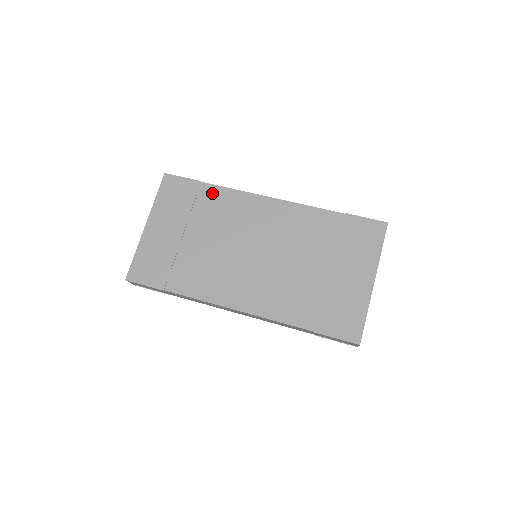
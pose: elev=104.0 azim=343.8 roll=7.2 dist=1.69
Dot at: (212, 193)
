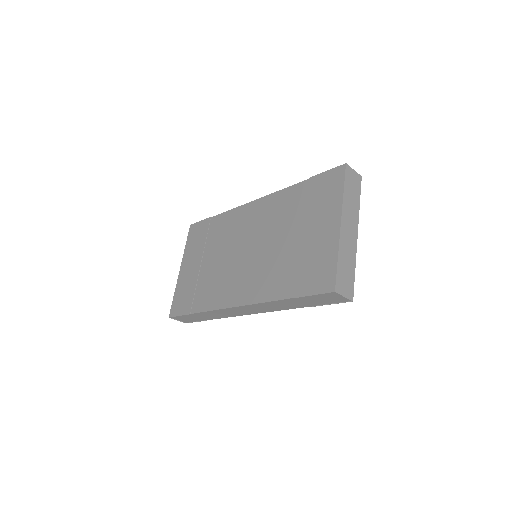
Dot at: (217, 221)
